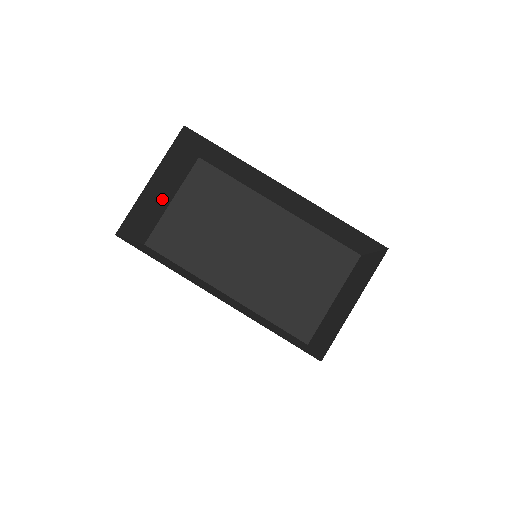
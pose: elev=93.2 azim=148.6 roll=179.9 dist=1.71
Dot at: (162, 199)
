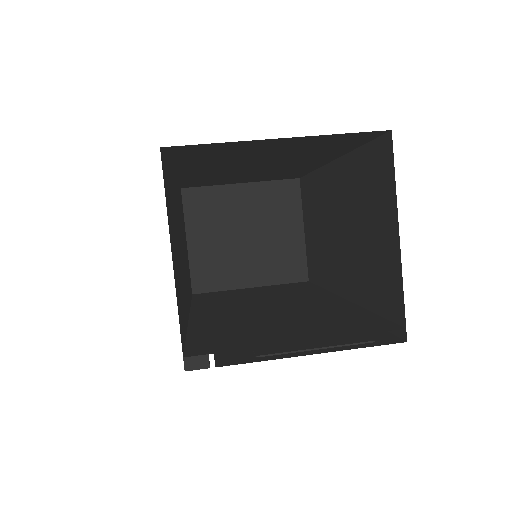
Dot at: (242, 254)
